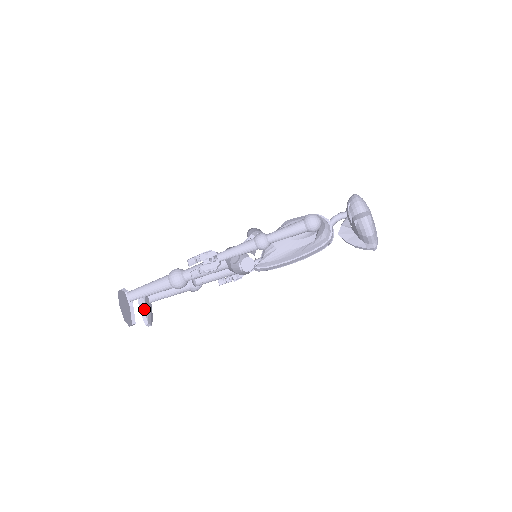
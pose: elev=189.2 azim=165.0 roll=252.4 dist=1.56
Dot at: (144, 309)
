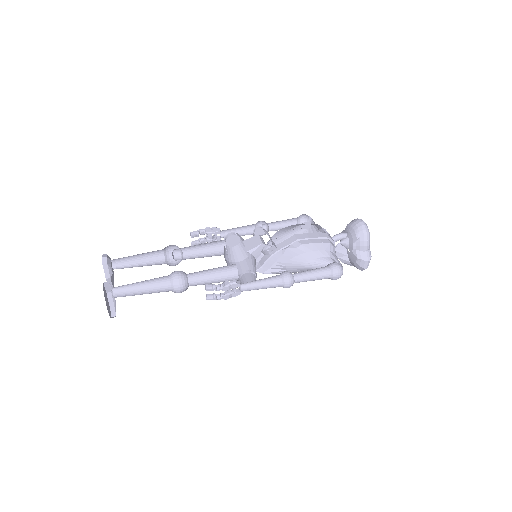
Dot at: (111, 279)
